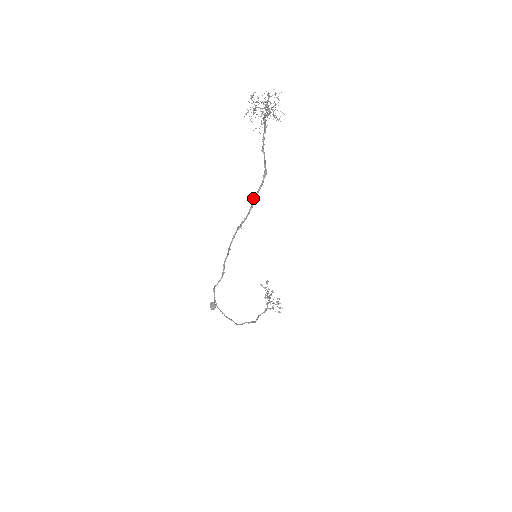
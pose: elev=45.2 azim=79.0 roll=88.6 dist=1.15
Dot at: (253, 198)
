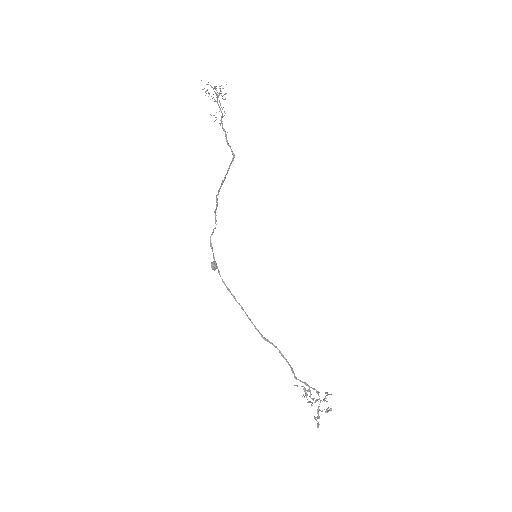
Dot at: occluded
